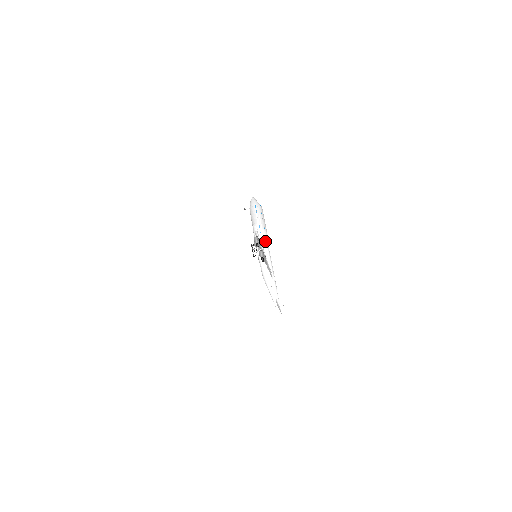
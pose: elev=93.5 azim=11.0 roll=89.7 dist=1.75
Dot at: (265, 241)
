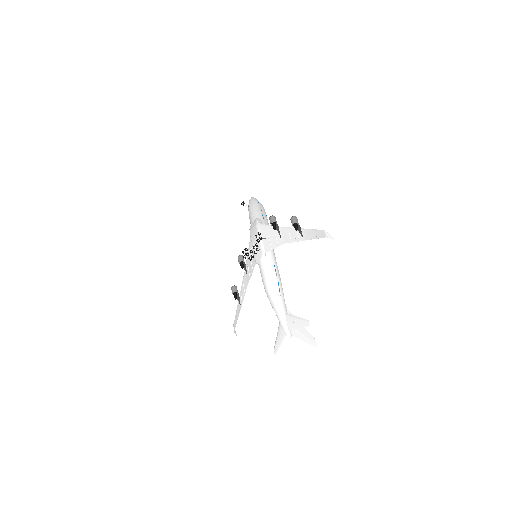
Dot at: occluded
